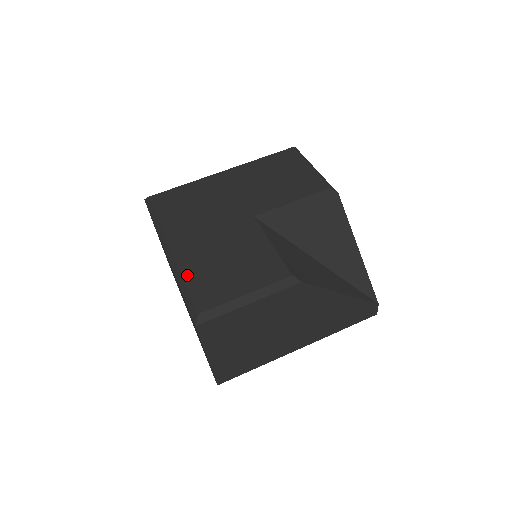
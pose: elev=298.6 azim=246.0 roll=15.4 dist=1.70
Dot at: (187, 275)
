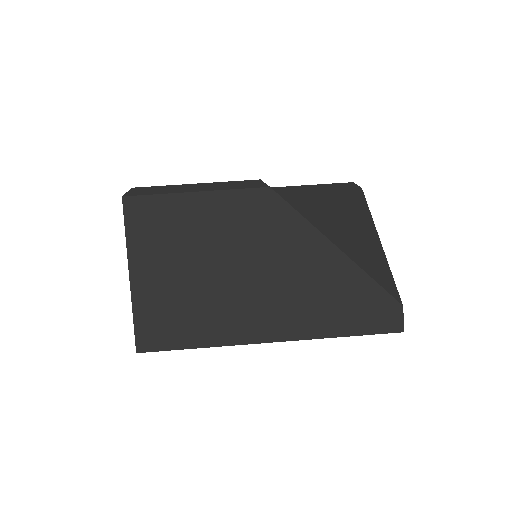
Dot at: occluded
